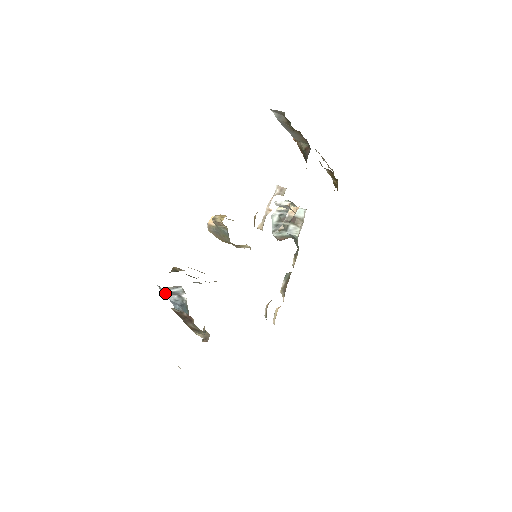
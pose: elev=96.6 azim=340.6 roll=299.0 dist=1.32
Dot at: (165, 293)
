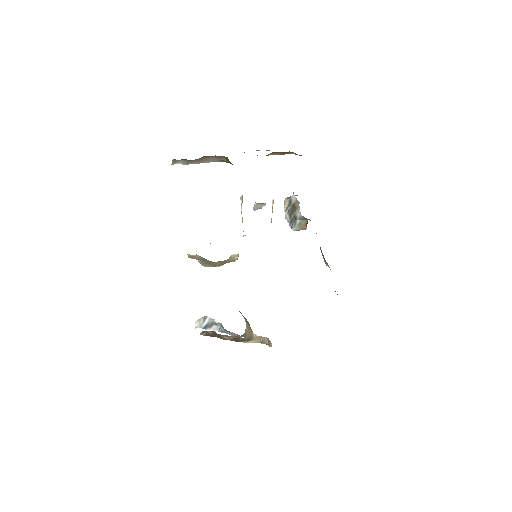
Dot at: (205, 329)
